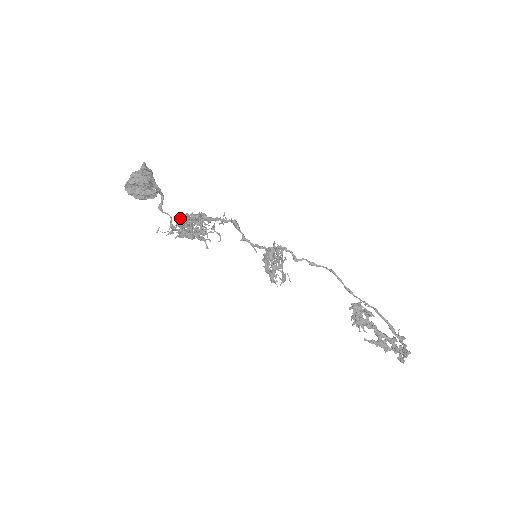
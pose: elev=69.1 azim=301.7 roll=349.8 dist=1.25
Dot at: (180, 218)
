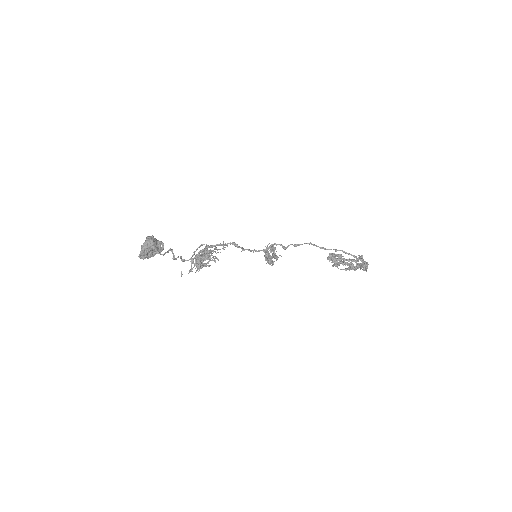
Dot at: (197, 262)
